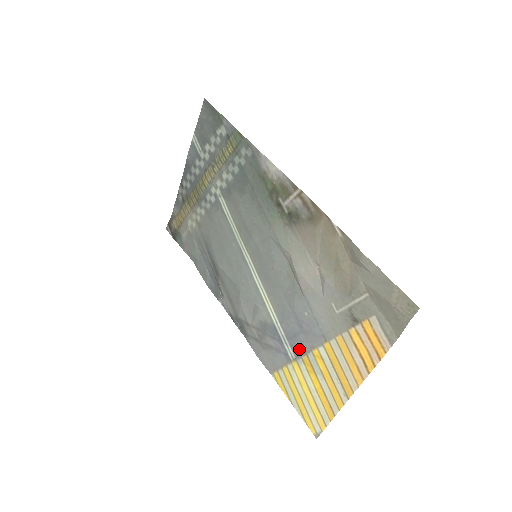
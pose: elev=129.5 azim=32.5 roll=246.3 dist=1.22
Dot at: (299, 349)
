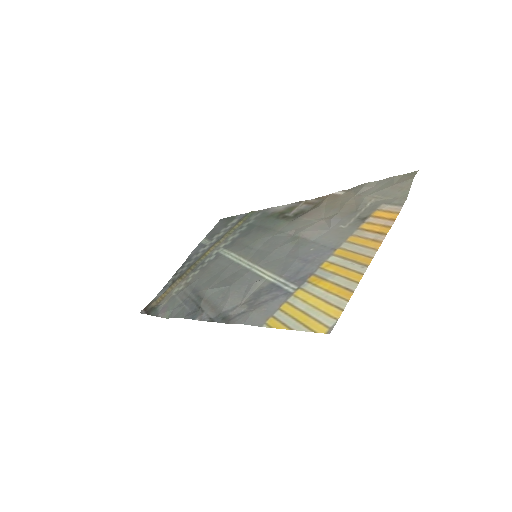
Dot at: (303, 277)
